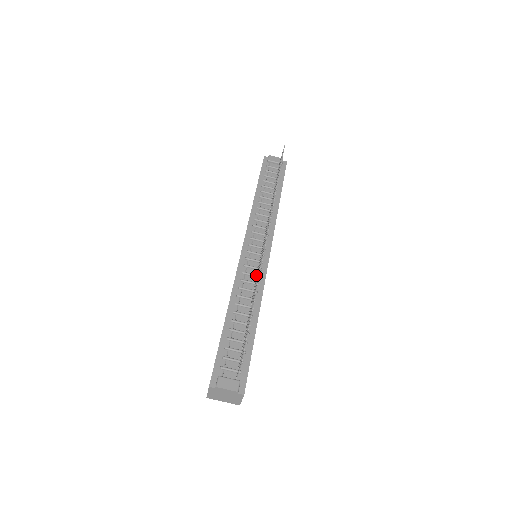
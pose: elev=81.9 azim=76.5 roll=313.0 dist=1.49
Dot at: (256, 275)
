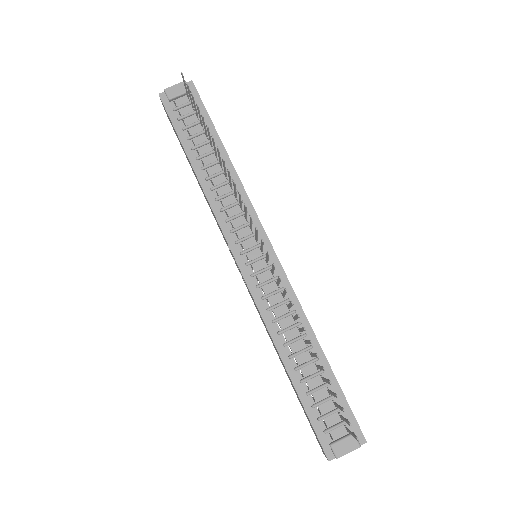
Dot at: (279, 290)
